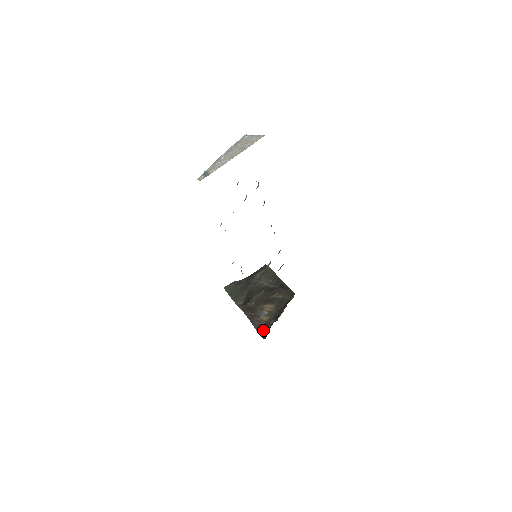
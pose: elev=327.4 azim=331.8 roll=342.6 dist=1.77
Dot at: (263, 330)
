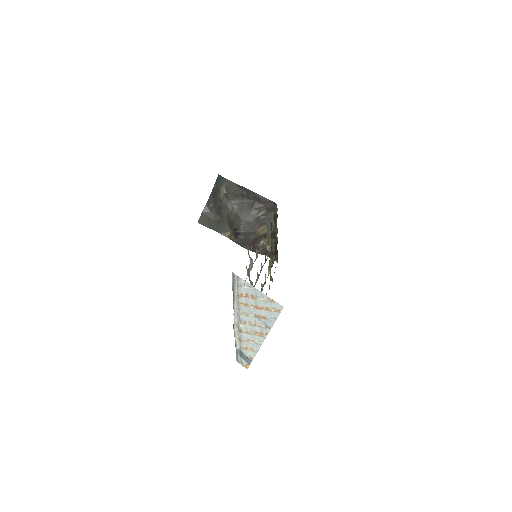
Dot at: occluded
